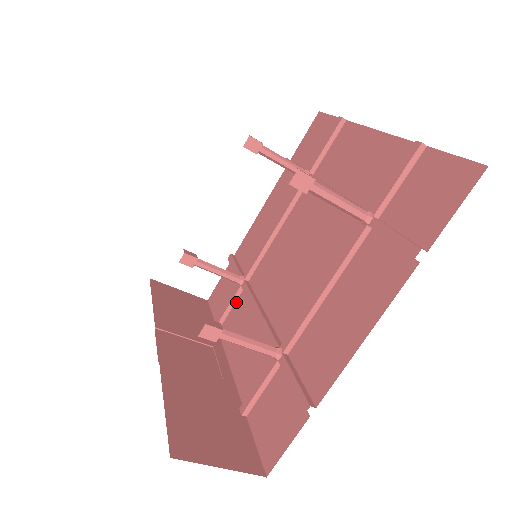
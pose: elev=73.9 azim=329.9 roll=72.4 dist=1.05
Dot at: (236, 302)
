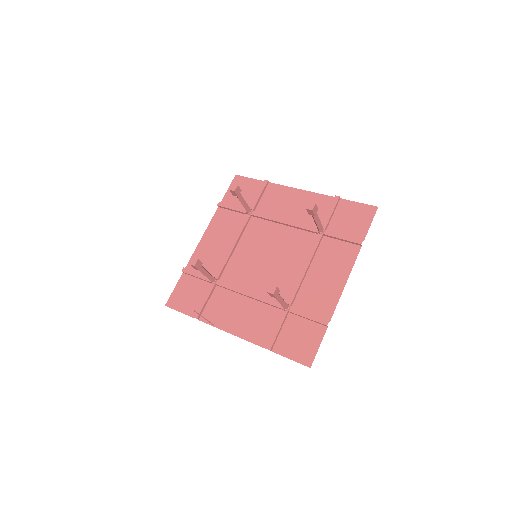
Dot at: (212, 296)
